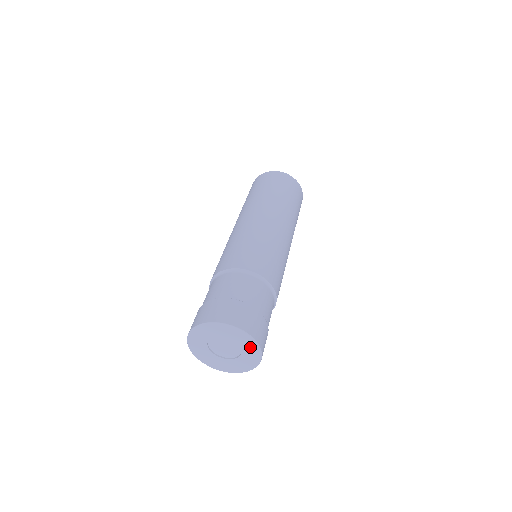
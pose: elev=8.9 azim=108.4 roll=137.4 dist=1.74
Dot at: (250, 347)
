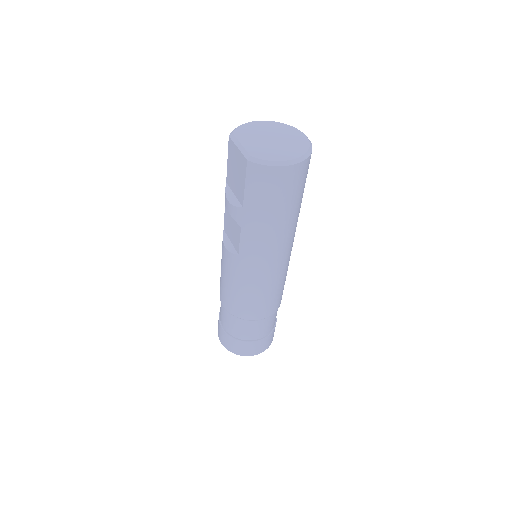
Dot at: occluded
